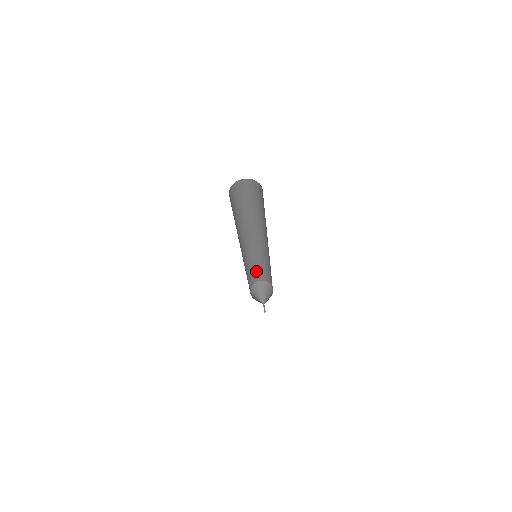
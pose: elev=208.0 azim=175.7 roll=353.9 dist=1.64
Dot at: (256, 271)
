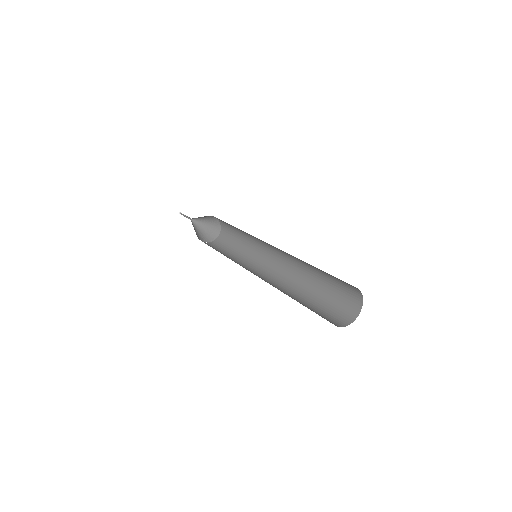
Dot at: occluded
